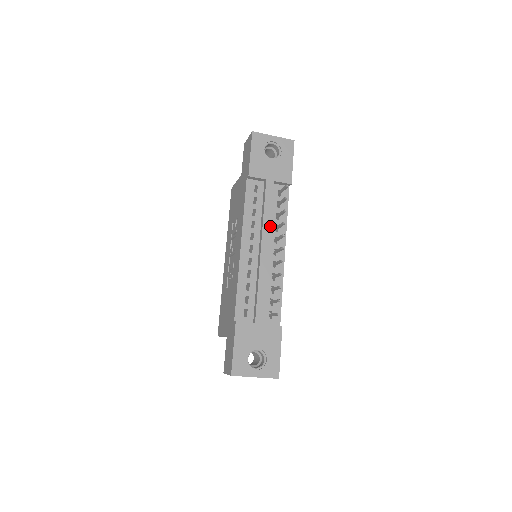
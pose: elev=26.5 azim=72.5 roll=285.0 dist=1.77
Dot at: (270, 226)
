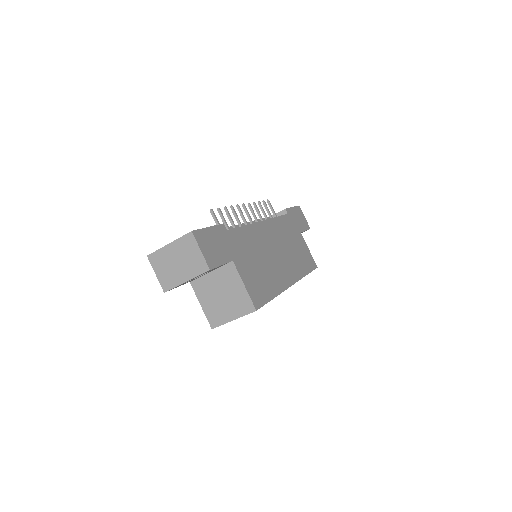
Dot at: (253, 221)
